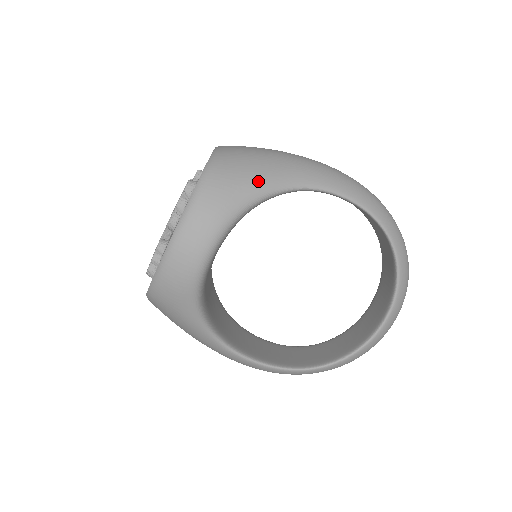
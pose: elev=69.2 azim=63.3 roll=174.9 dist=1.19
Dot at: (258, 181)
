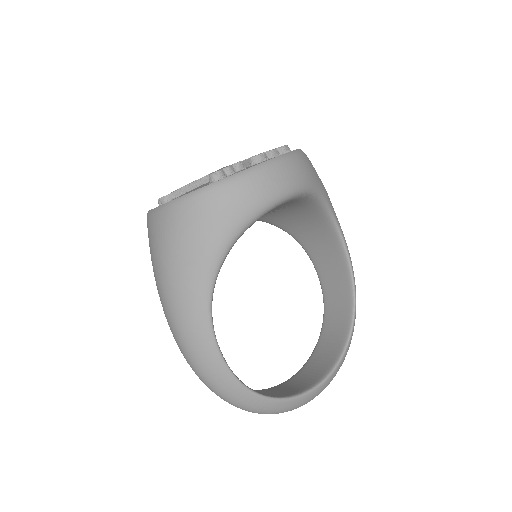
Dot at: occluded
